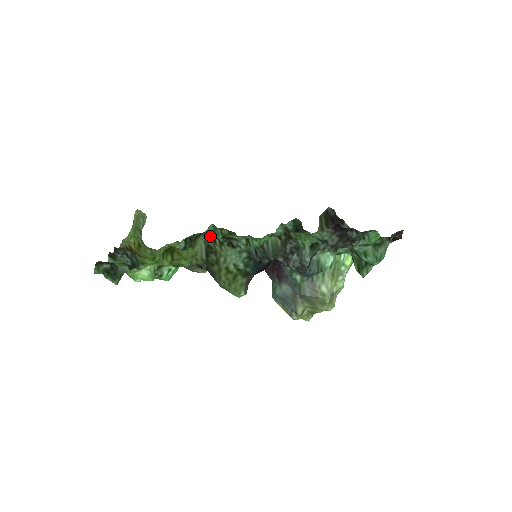
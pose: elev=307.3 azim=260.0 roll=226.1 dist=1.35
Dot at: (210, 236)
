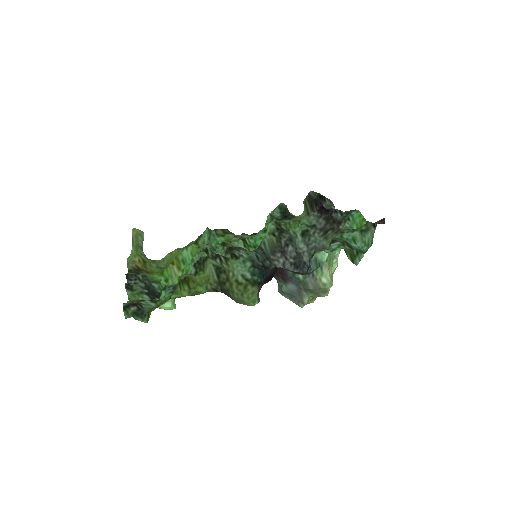
Dot at: (215, 256)
